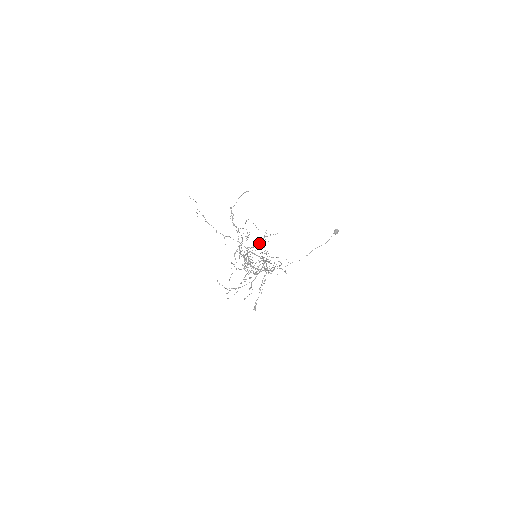
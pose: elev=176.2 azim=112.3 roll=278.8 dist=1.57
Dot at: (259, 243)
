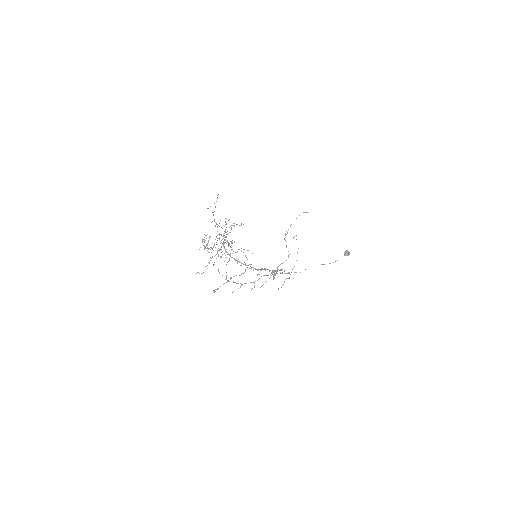
Dot at: (227, 231)
